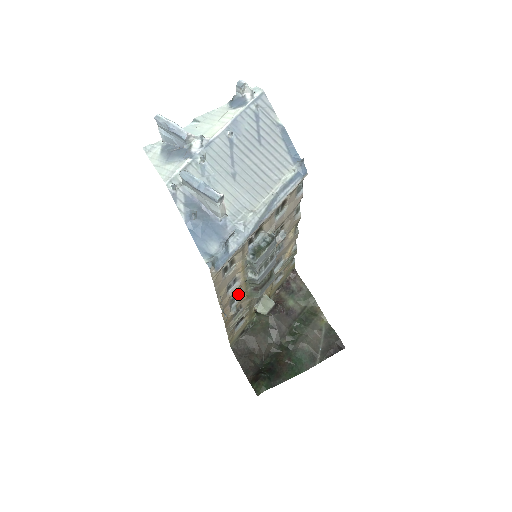
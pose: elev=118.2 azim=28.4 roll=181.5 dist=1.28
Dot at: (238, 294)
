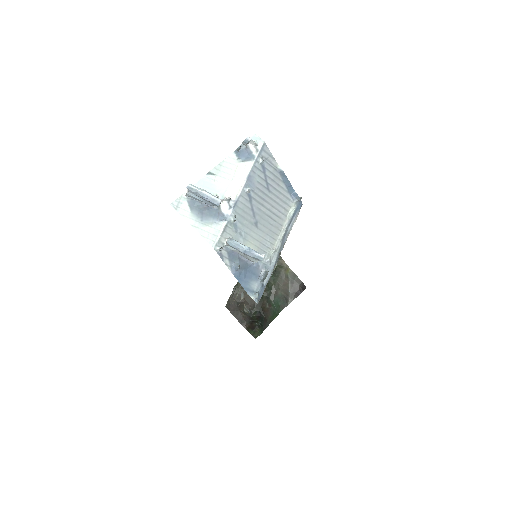
Dot at: occluded
